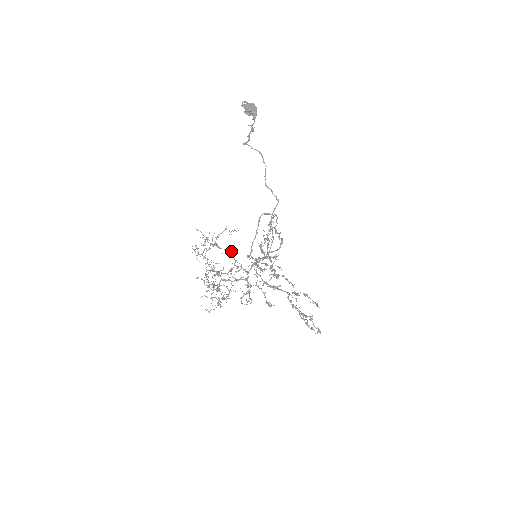
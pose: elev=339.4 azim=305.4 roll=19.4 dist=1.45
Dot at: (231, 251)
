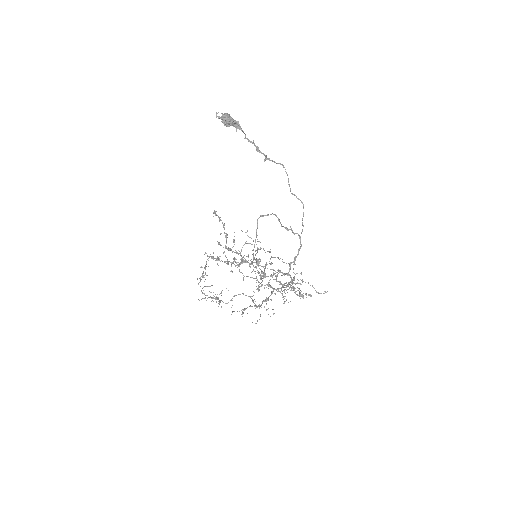
Dot at: (257, 261)
